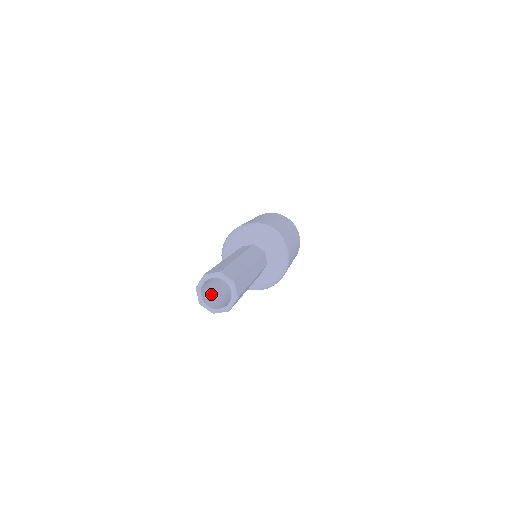
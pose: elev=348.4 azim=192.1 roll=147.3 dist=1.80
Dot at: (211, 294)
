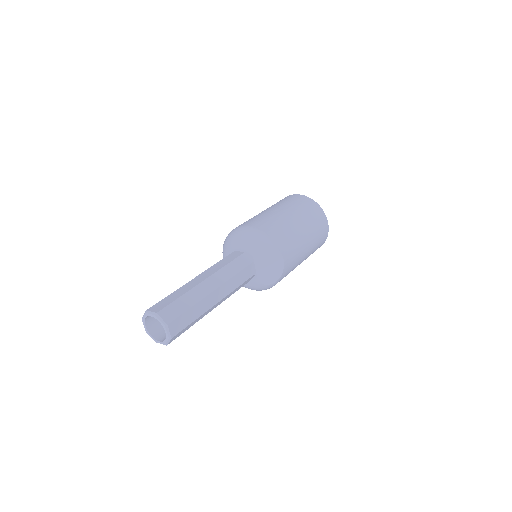
Dot at: occluded
